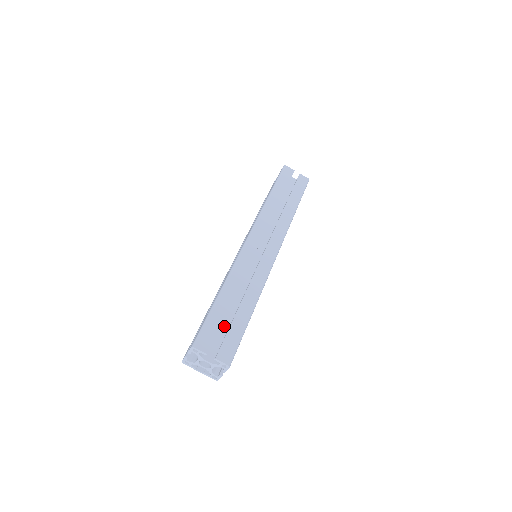
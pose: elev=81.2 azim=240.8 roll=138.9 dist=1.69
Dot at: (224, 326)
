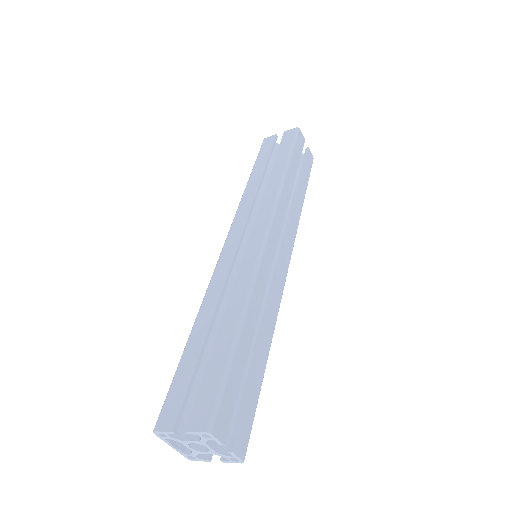
Dot at: occluded
